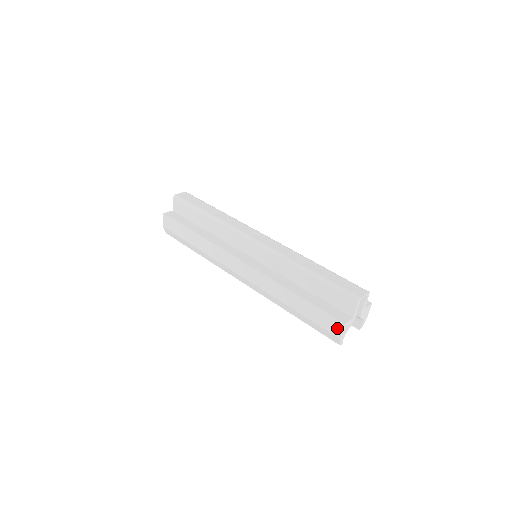
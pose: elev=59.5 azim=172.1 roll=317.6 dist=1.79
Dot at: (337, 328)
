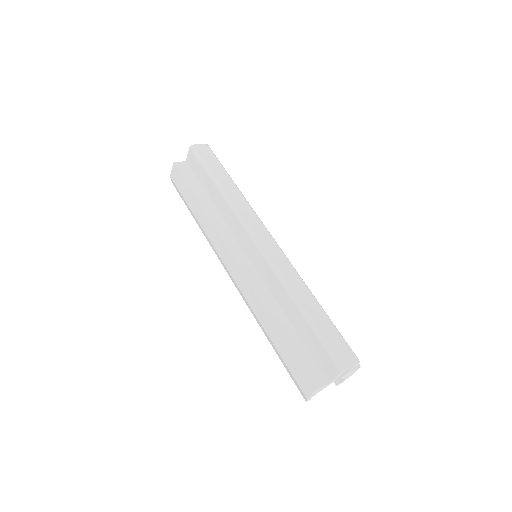
Dot at: (308, 388)
